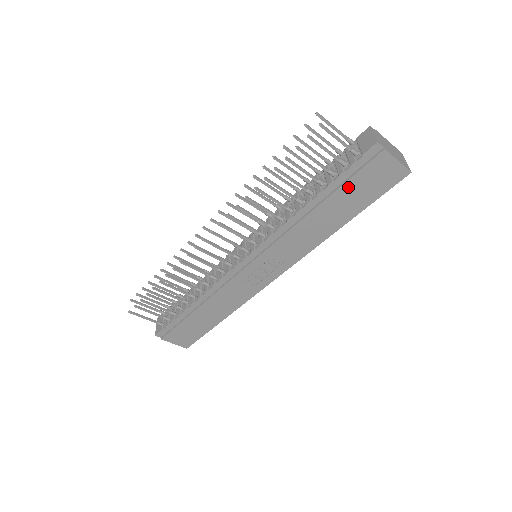
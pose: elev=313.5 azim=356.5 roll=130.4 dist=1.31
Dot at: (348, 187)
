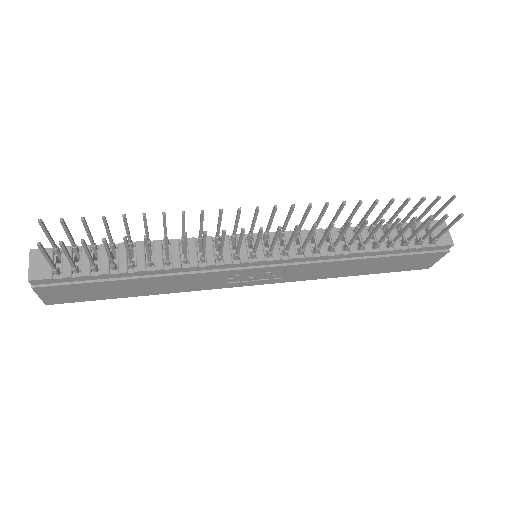
Dot at: (400, 258)
